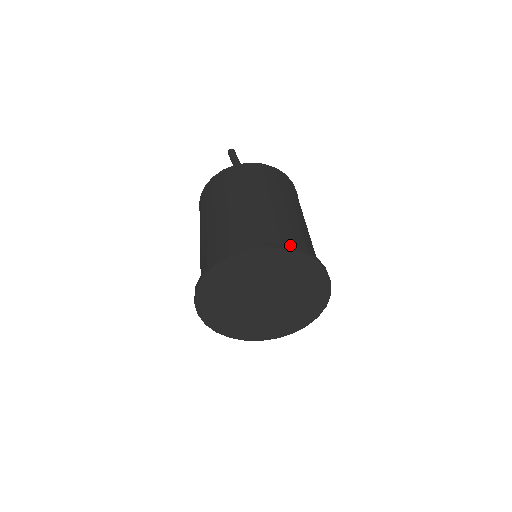
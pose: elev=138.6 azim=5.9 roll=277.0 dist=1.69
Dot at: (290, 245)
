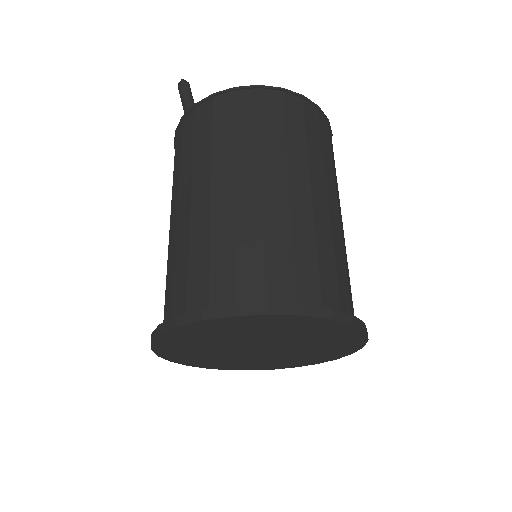
Dot at: occluded
